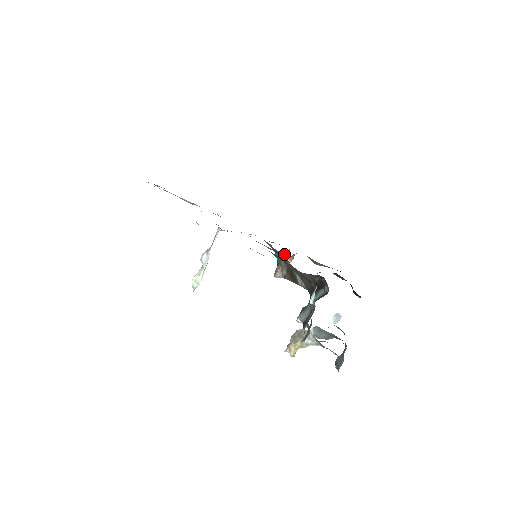
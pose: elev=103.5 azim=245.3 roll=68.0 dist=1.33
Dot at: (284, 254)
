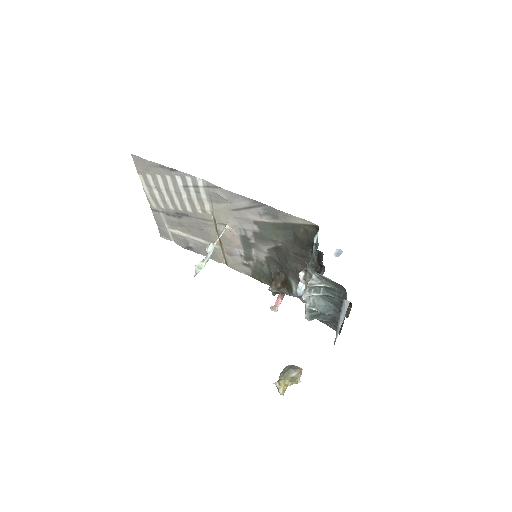
Dot at: (279, 268)
